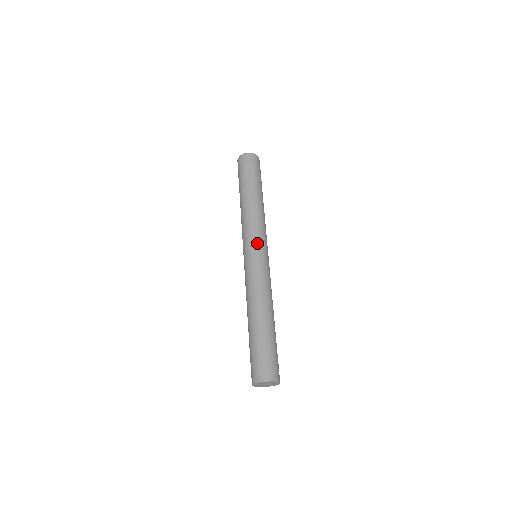
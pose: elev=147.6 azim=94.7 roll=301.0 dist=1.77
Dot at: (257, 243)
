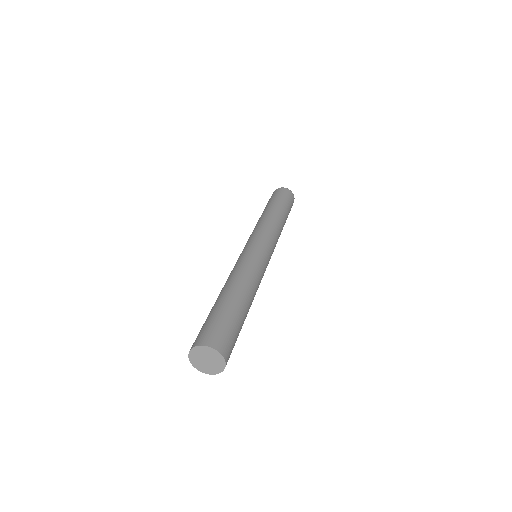
Dot at: (259, 239)
